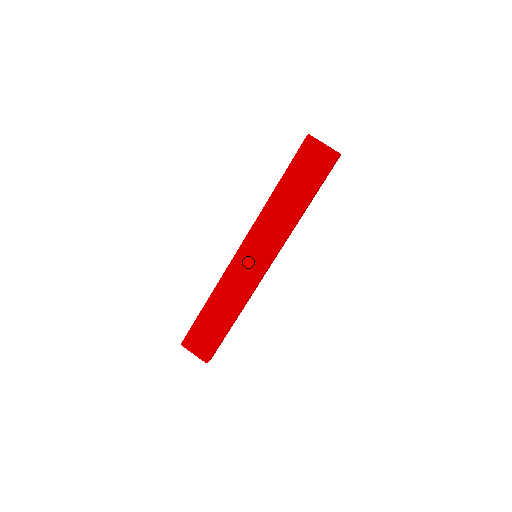
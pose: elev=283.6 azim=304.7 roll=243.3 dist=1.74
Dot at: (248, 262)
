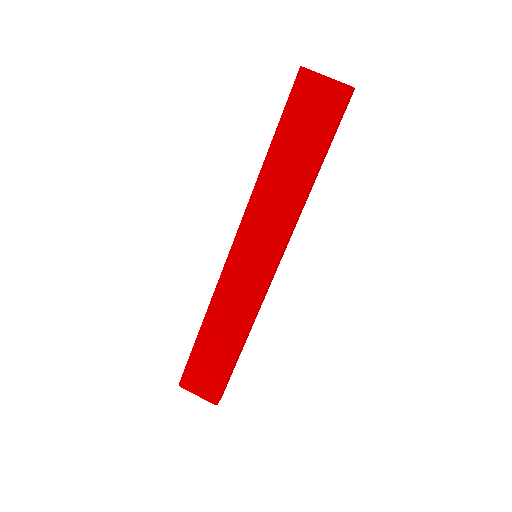
Dot at: (246, 267)
